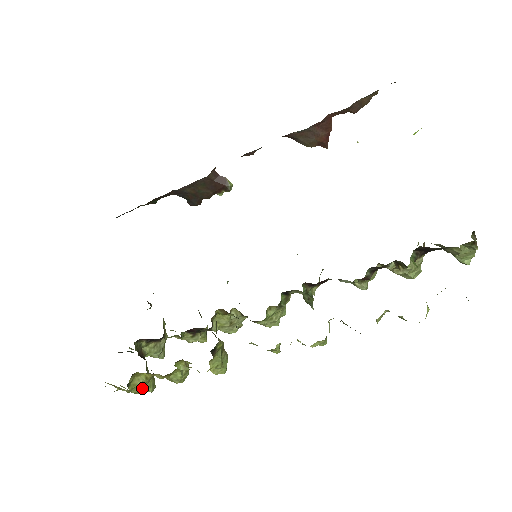
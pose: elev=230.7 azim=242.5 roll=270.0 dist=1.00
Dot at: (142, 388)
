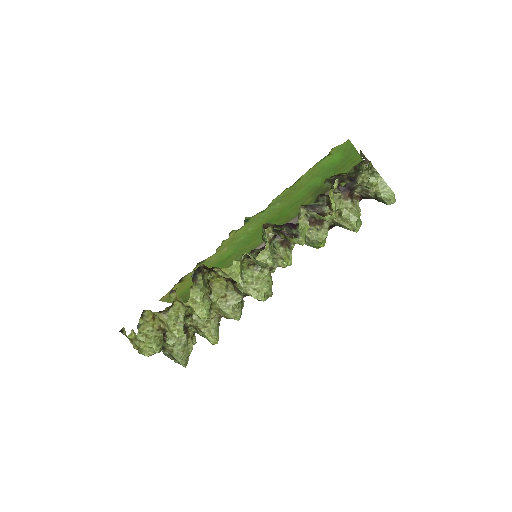
Dot at: (148, 338)
